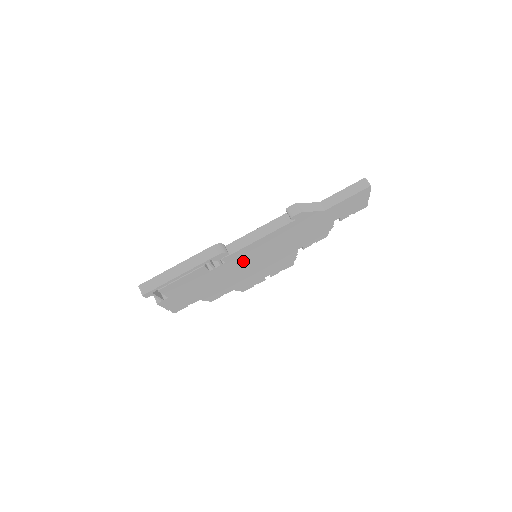
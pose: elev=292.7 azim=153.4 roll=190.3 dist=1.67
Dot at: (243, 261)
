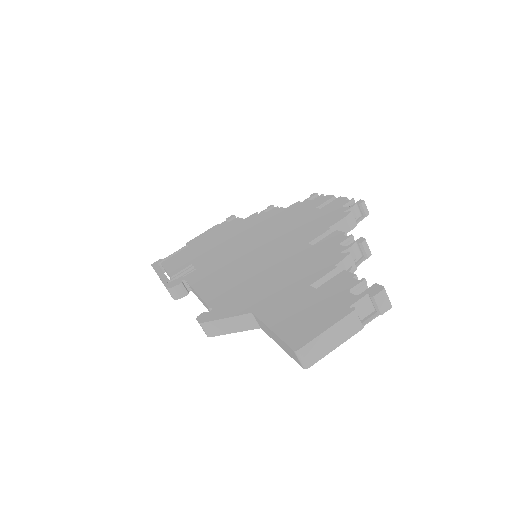
Dot at: occluded
